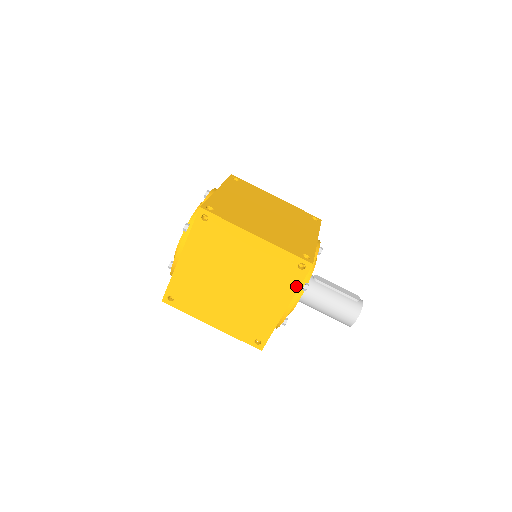
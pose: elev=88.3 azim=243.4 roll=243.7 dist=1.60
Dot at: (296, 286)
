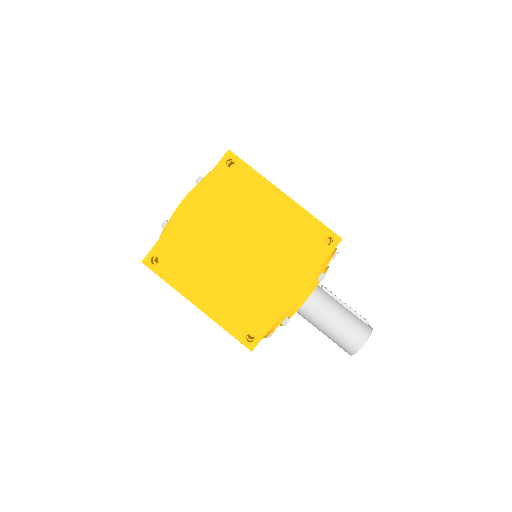
Dot at: (316, 265)
